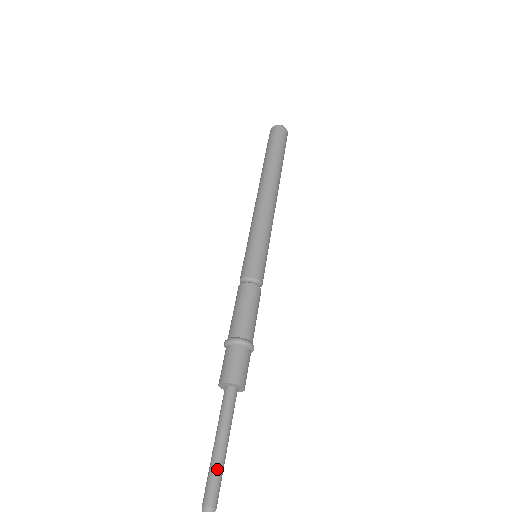
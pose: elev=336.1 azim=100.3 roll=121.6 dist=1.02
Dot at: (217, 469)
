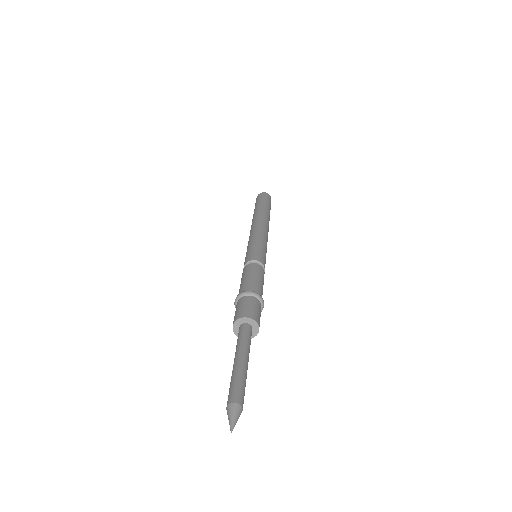
Dot at: (240, 376)
